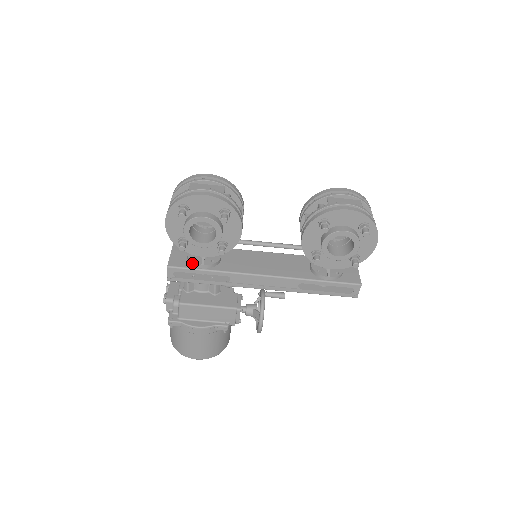
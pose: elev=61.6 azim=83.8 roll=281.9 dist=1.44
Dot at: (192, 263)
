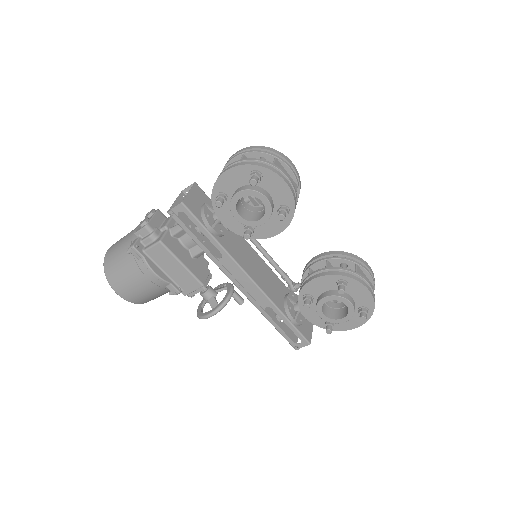
Dot at: (204, 218)
